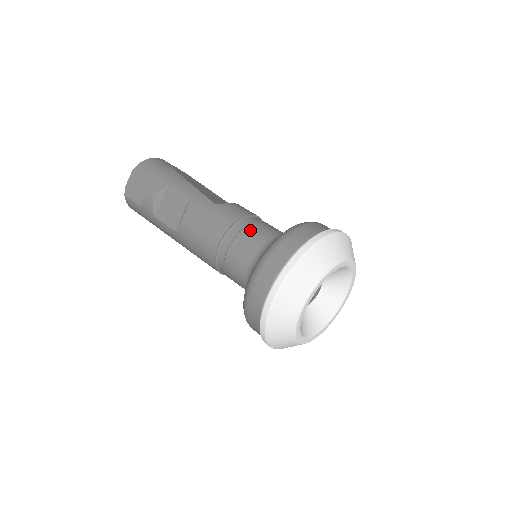
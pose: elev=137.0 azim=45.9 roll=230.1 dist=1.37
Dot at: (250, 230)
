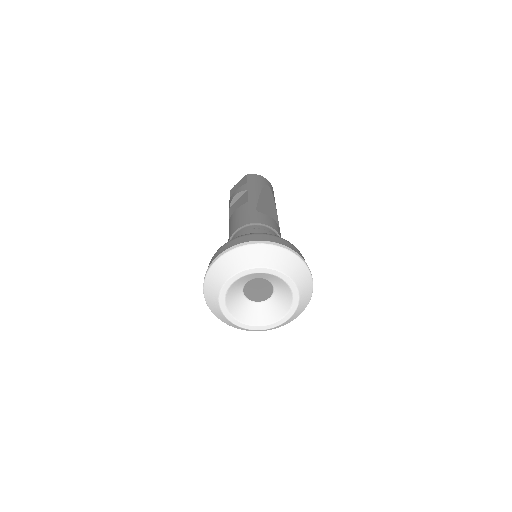
Dot at: (255, 231)
